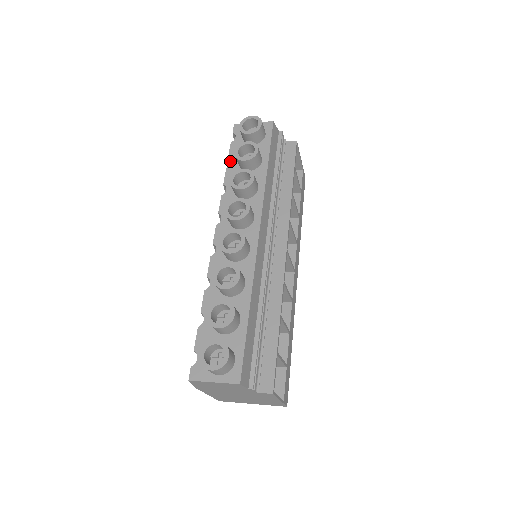
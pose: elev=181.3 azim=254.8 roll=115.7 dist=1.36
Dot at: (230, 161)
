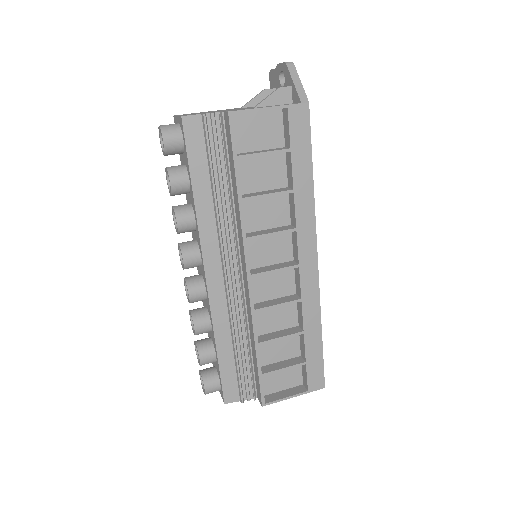
Dot at: occluded
